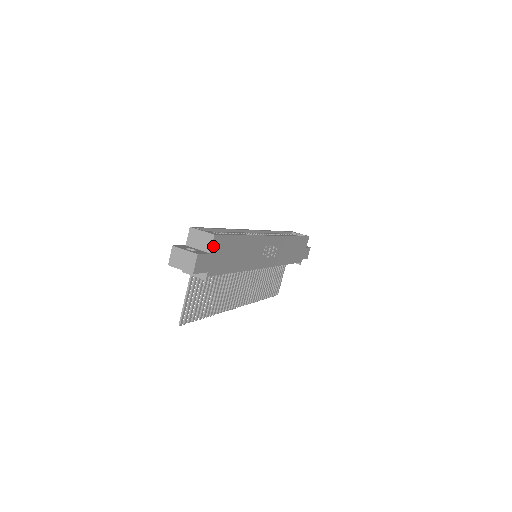
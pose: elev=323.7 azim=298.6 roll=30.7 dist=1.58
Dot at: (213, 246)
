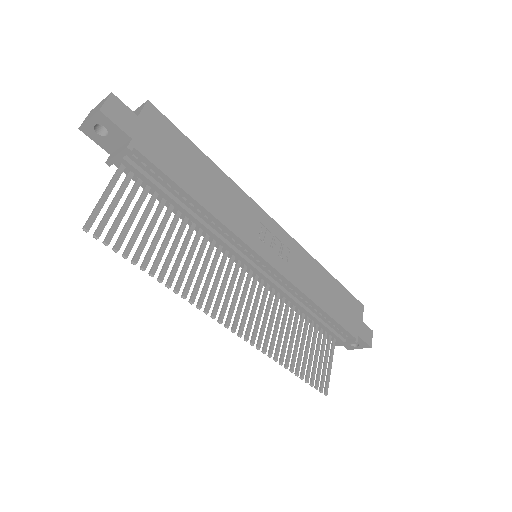
Dot at: (145, 113)
